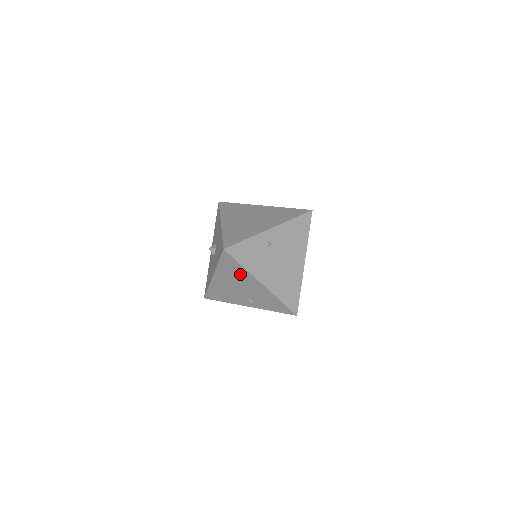
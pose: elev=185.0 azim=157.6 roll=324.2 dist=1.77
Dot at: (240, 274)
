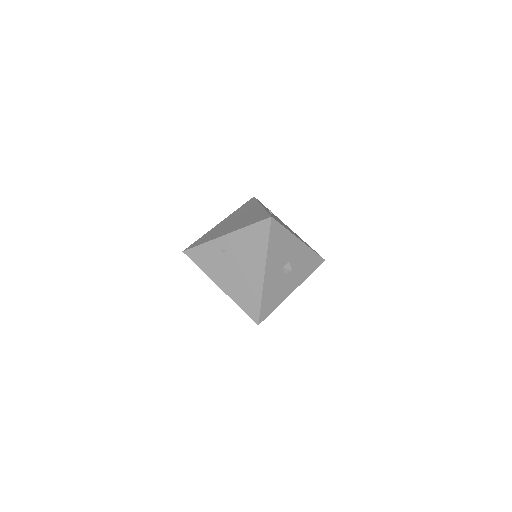
Dot at: occluded
